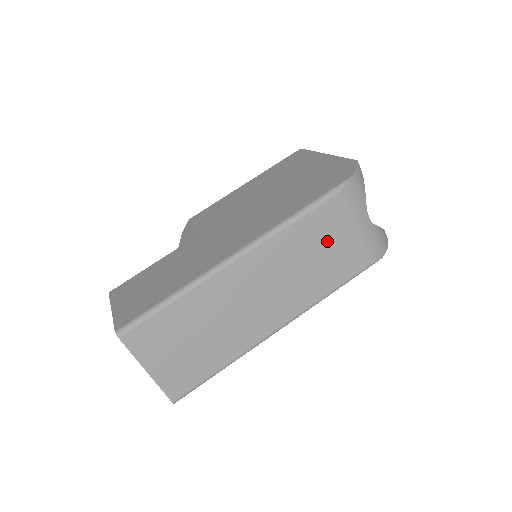
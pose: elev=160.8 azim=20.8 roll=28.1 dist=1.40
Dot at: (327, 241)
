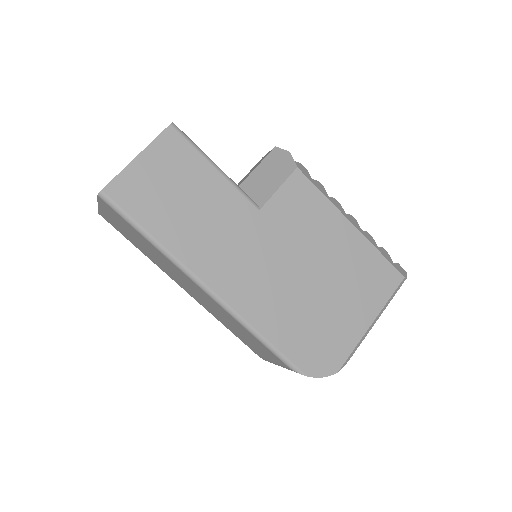
Dot at: (254, 343)
